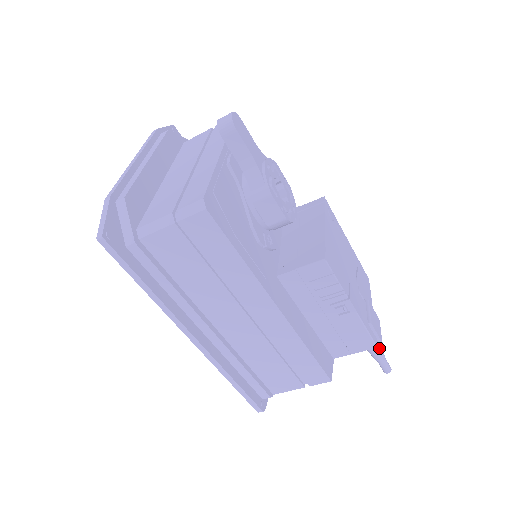
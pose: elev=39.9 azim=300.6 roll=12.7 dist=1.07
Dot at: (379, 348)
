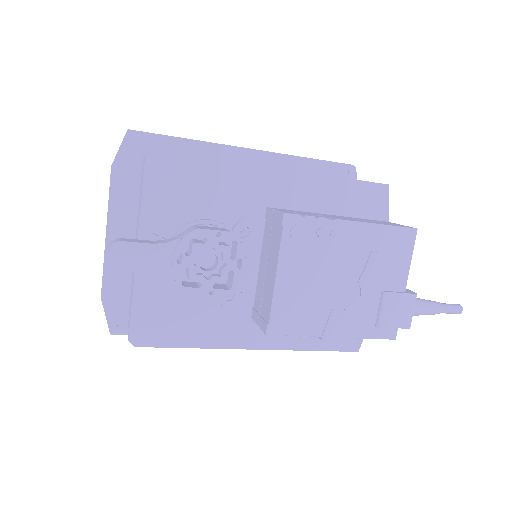
Dot at: (424, 313)
